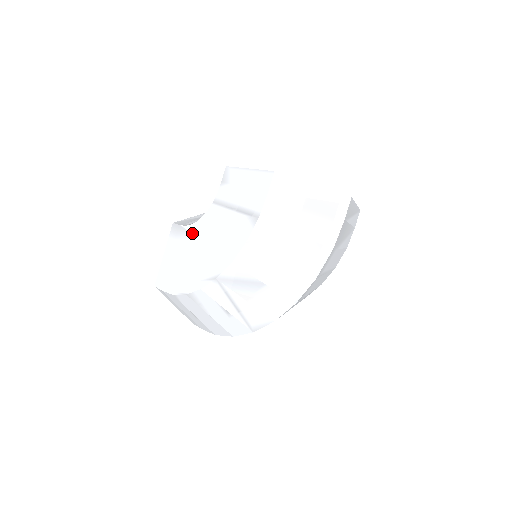
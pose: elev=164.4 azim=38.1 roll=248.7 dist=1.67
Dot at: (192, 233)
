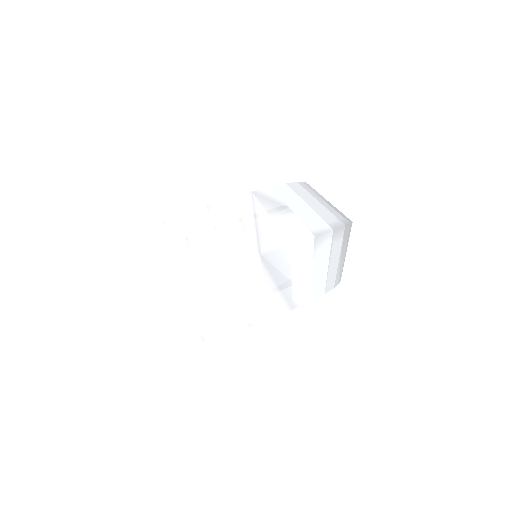
Dot at: occluded
